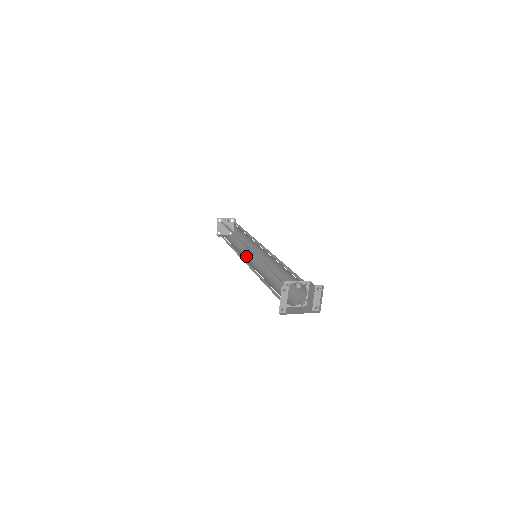
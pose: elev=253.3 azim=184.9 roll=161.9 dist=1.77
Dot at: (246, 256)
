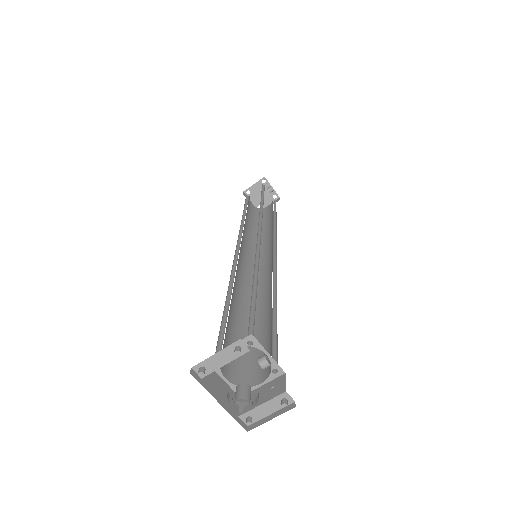
Dot at: (246, 244)
